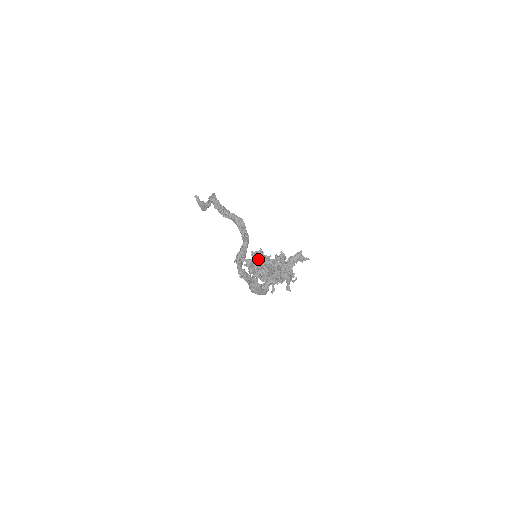
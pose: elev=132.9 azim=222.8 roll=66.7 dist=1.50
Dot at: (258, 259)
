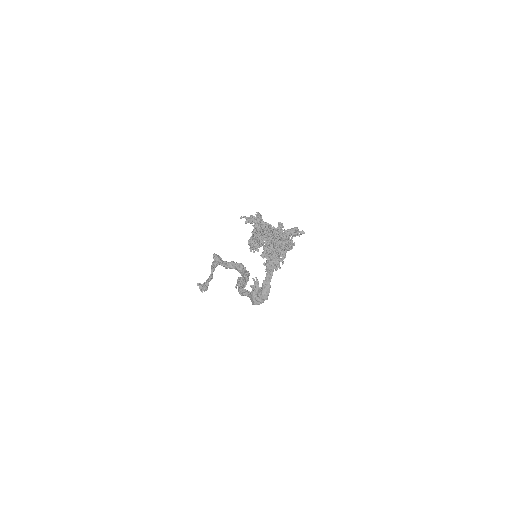
Dot at: (257, 216)
